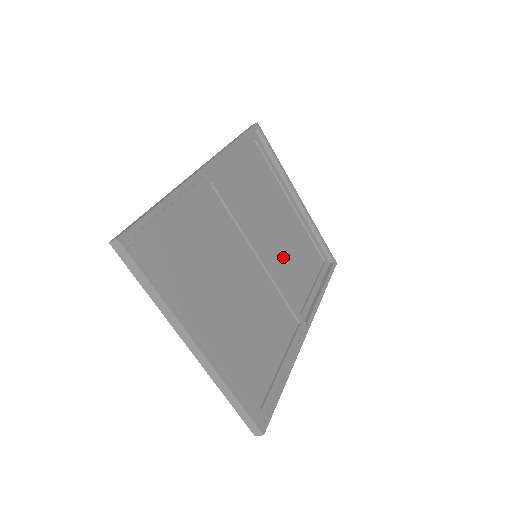
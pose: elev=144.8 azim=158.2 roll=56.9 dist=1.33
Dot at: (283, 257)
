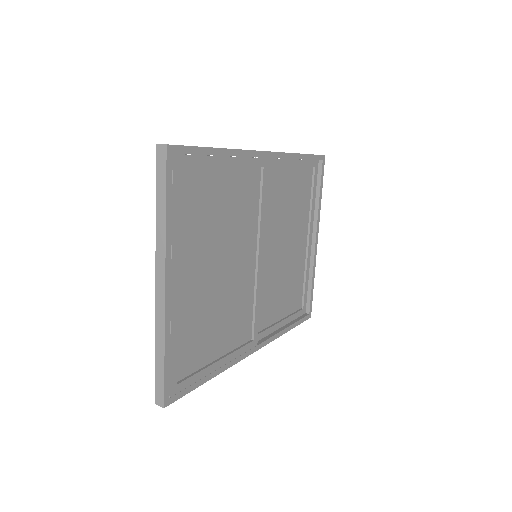
Dot at: (275, 276)
